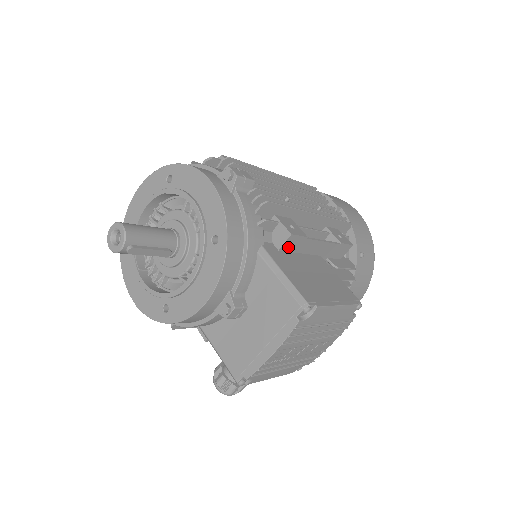
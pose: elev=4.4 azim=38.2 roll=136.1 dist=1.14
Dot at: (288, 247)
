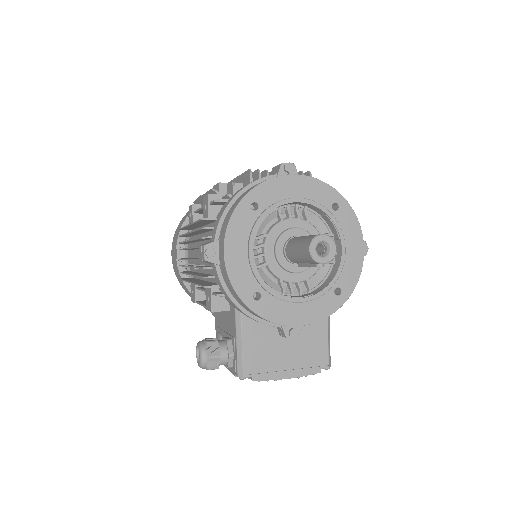
Dot at: occluded
